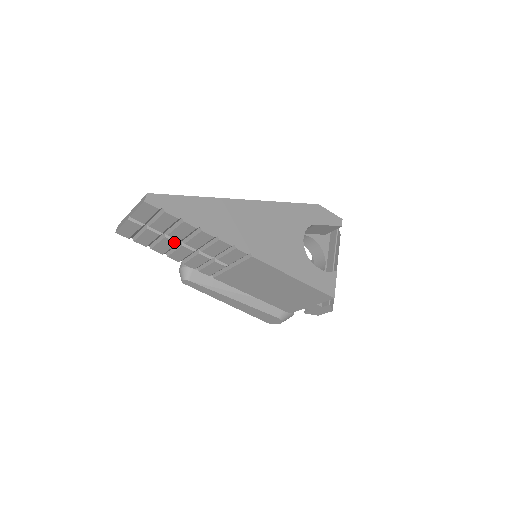
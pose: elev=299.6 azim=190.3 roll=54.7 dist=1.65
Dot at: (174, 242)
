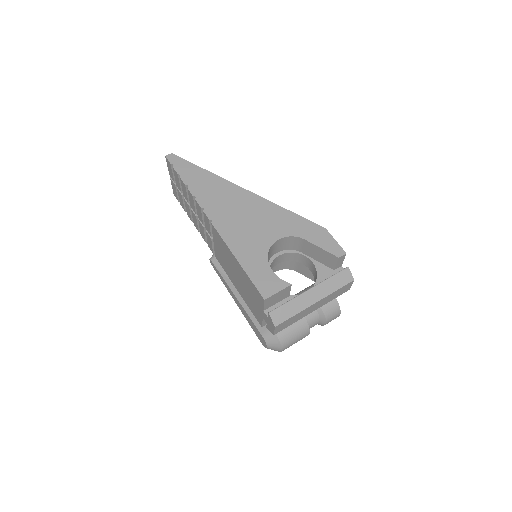
Dot at: (188, 204)
